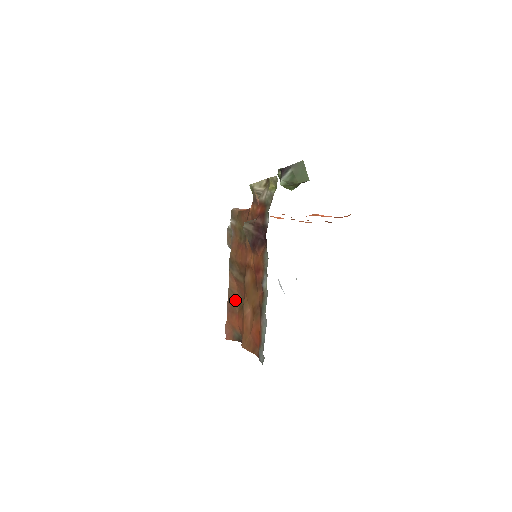
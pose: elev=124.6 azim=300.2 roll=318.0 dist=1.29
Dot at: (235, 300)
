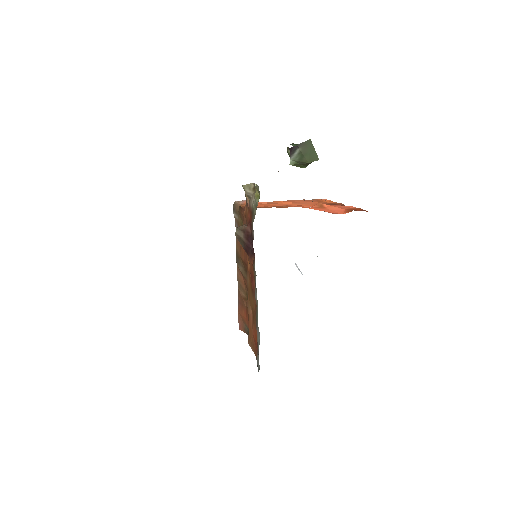
Dot at: (243, 294)
